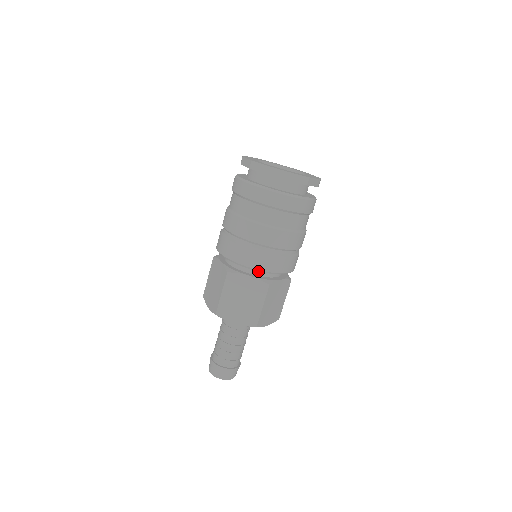
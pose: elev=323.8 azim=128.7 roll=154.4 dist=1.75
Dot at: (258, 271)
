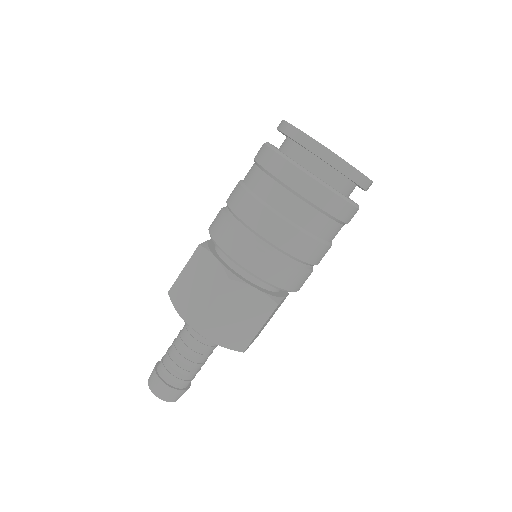
Dot at: occluded
